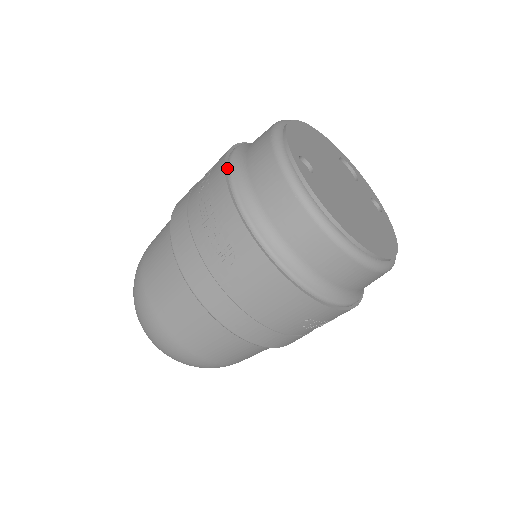
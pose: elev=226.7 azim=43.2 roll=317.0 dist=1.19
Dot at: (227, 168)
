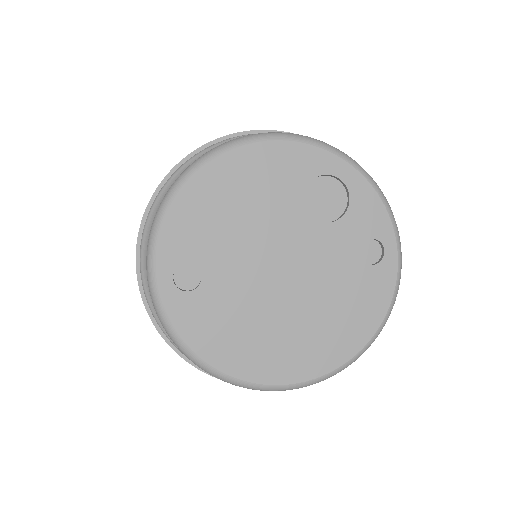
Dot at: (141, 235)
